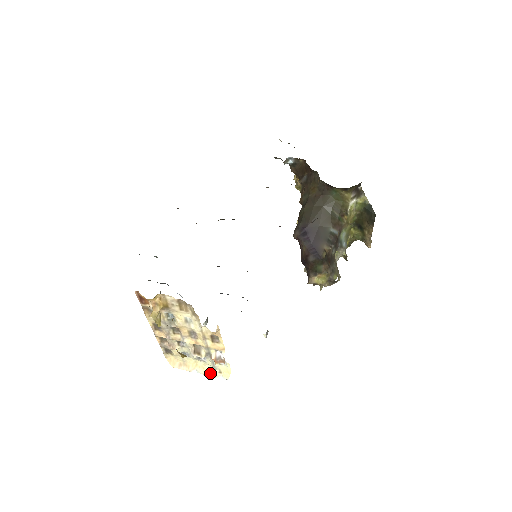
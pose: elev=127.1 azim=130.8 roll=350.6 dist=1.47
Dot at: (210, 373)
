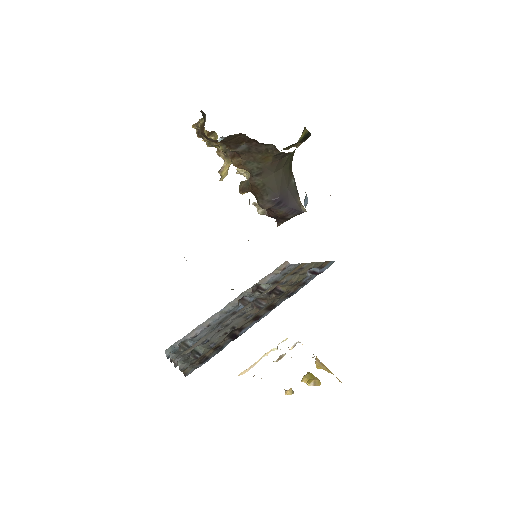
Dot at: occluded
